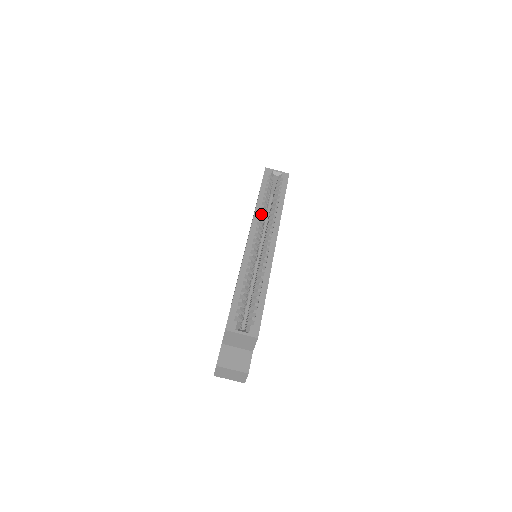
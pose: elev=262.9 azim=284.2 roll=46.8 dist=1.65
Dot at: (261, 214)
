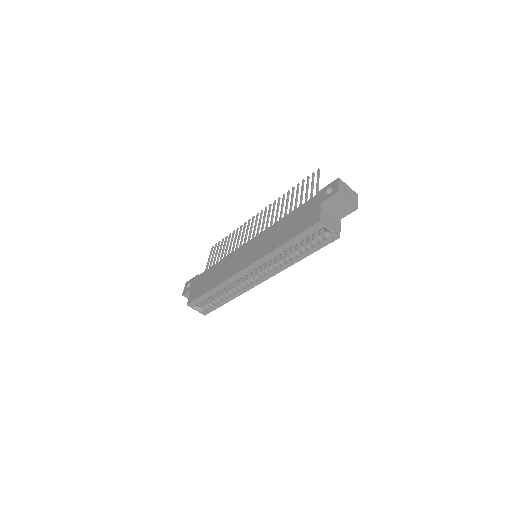
Dot at: (272, 256)
